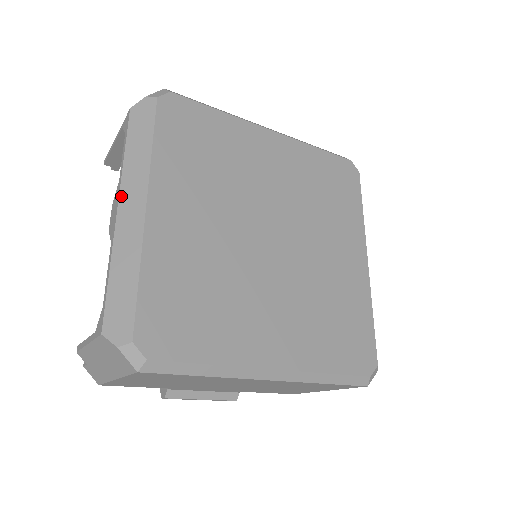
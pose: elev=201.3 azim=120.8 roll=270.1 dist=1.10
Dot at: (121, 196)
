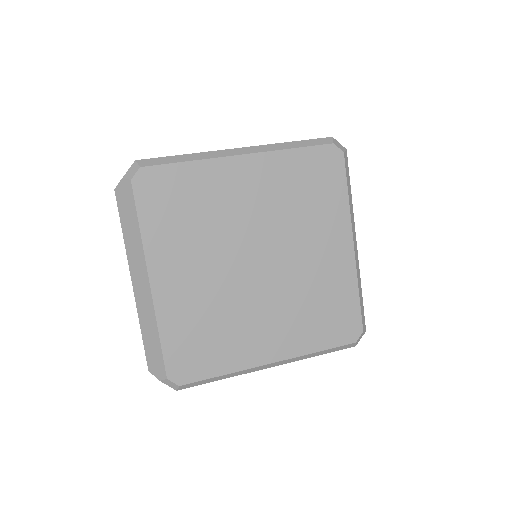
Dot at: (131, 272)
